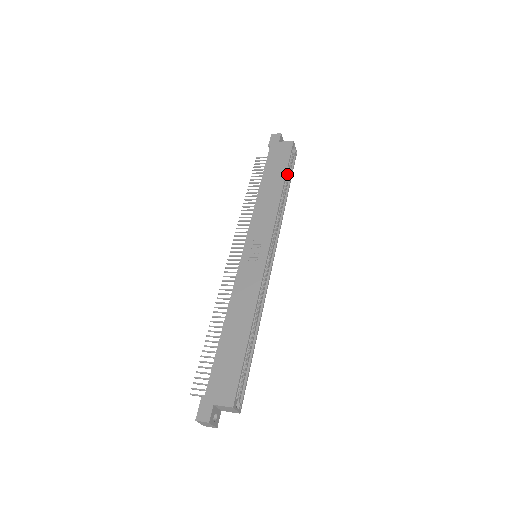
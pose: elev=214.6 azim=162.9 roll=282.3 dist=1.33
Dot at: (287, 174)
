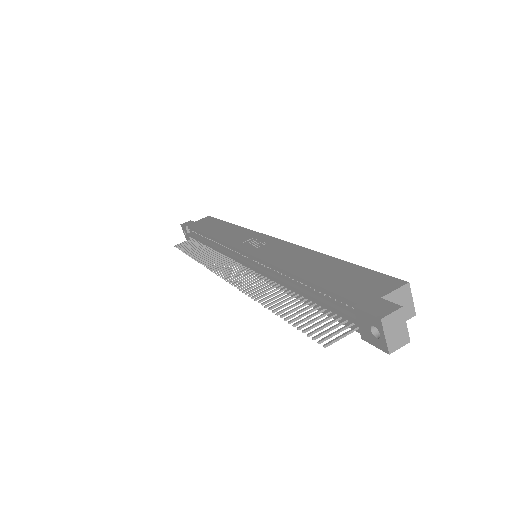
Dot at: occluded
